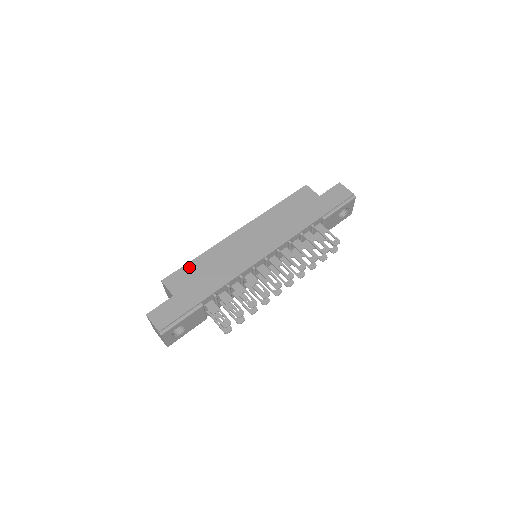
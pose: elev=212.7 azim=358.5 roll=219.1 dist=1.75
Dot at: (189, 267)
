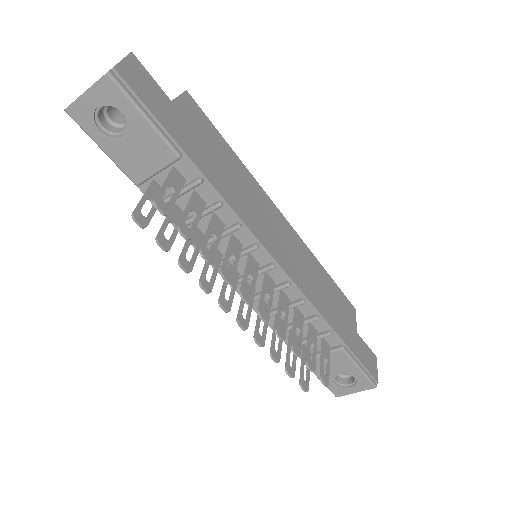
Dot at: (219, 138)
